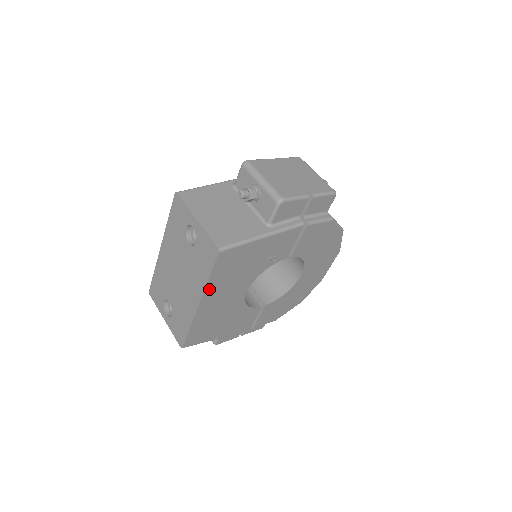
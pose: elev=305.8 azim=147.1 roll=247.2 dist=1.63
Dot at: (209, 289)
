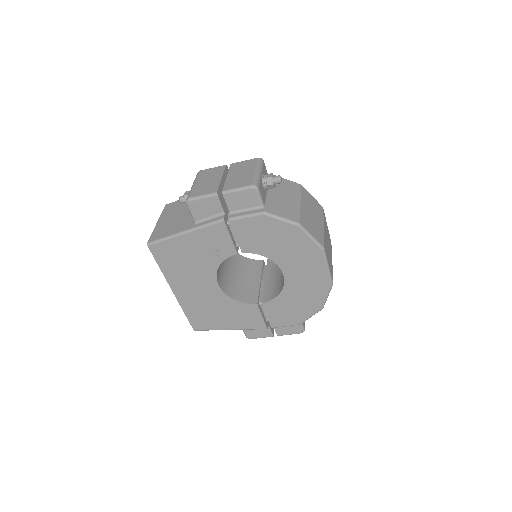
Dot at: (170, 278)
